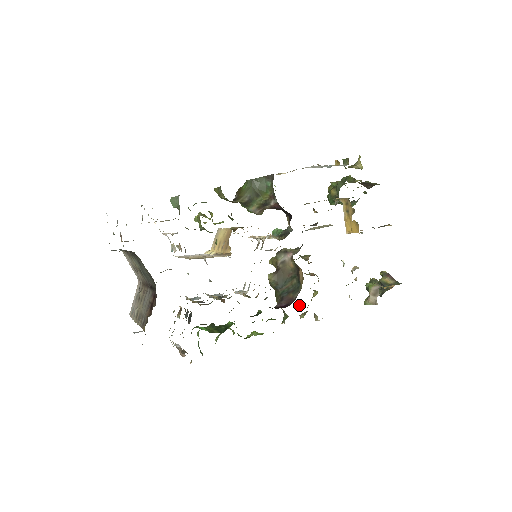
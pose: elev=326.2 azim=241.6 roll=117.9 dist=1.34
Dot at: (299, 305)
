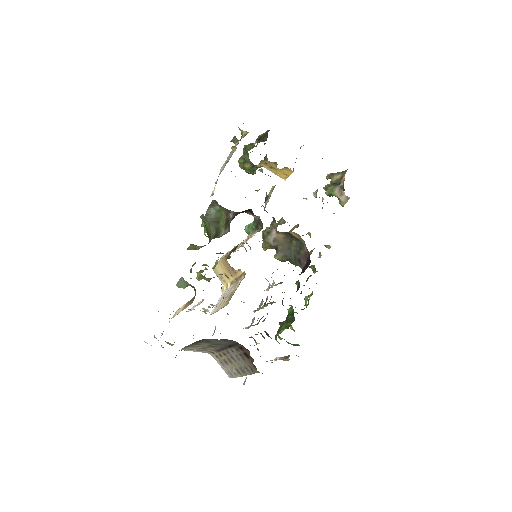
Dot at: (310, 252)
